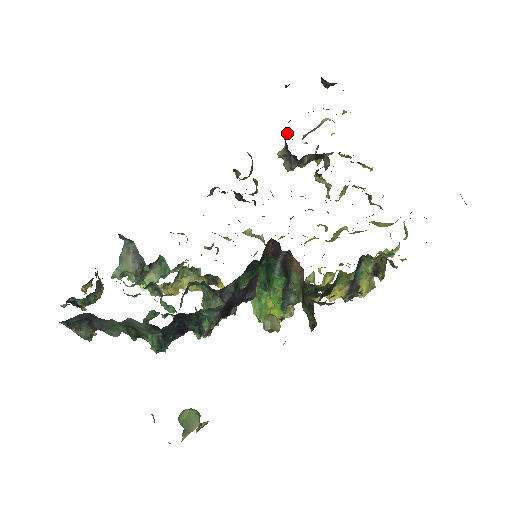
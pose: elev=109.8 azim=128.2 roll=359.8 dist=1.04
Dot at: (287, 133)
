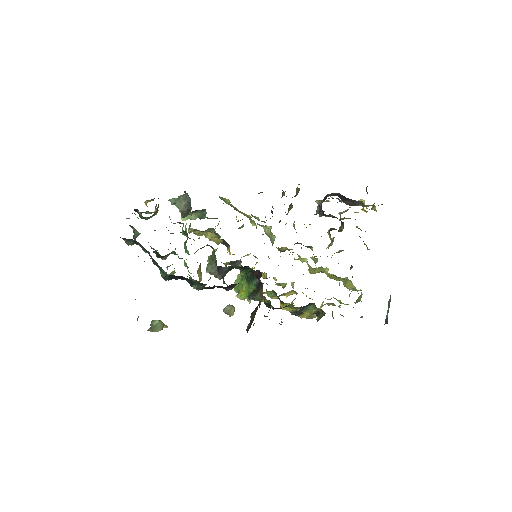
Dot at: (325, 199)
